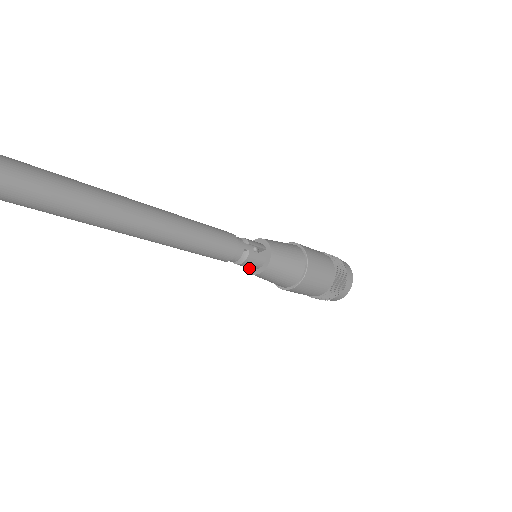
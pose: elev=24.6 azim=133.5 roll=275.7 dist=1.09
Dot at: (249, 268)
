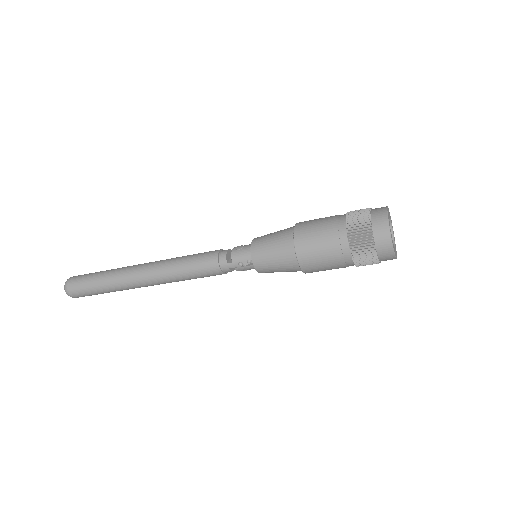
Dot at: occluded
